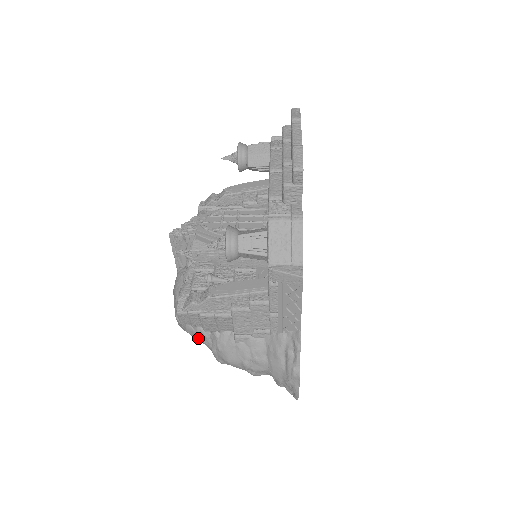
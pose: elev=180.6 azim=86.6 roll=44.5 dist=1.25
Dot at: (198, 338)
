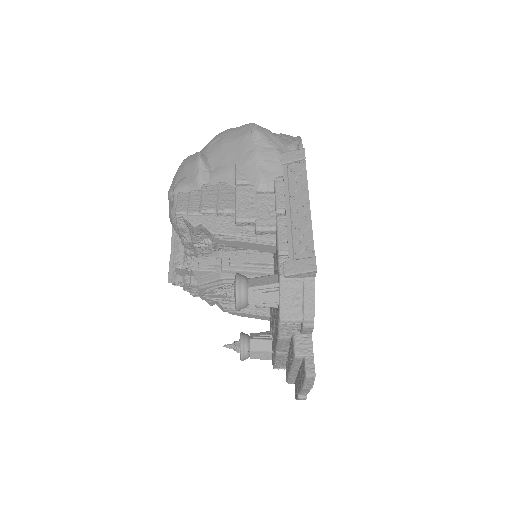
Dot at: occluded
